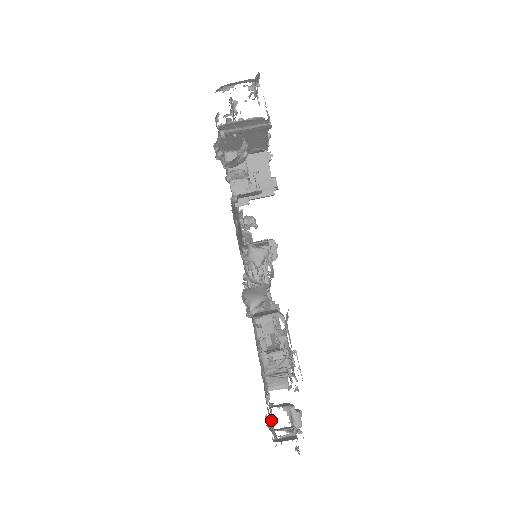
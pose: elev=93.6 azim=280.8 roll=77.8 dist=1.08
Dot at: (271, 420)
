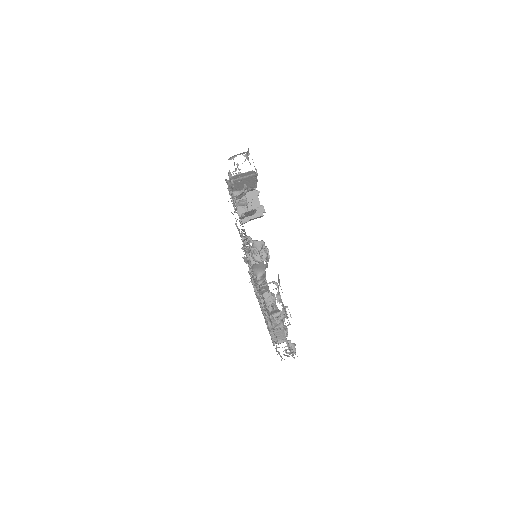
Dot at: (277, 347)
